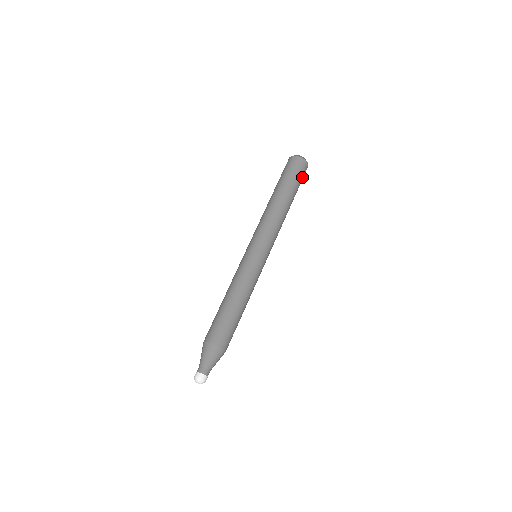
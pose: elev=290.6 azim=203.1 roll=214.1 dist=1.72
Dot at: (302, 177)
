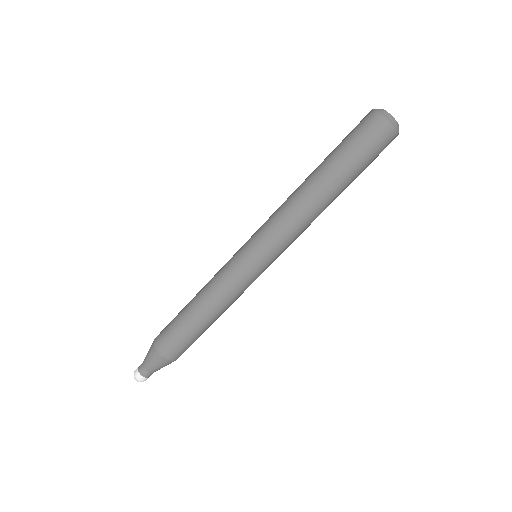
Dot at: (377, 155)
